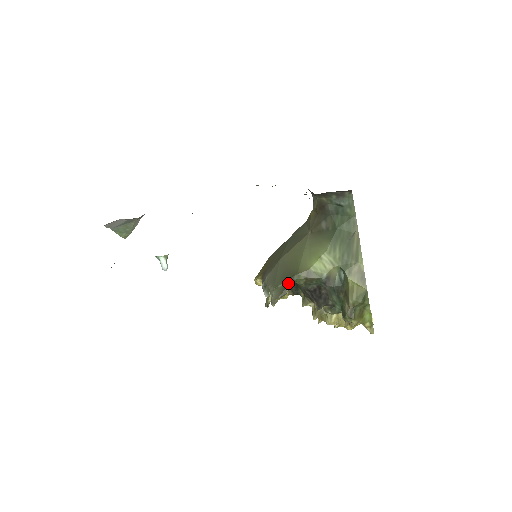
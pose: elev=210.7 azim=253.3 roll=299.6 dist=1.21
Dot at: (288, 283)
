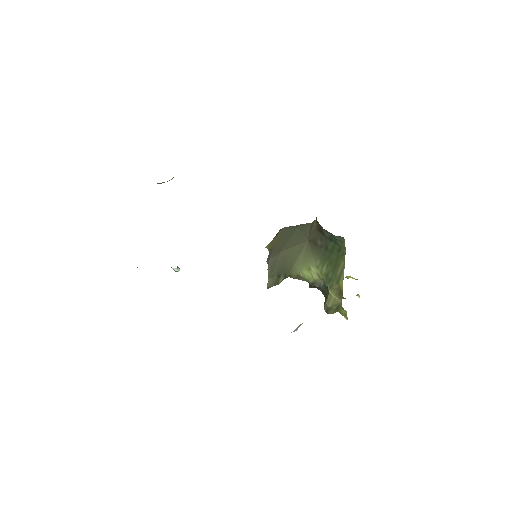
Dot at: (281, 278)
